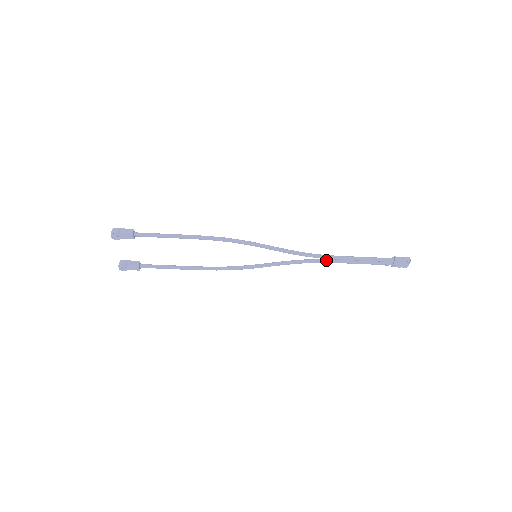
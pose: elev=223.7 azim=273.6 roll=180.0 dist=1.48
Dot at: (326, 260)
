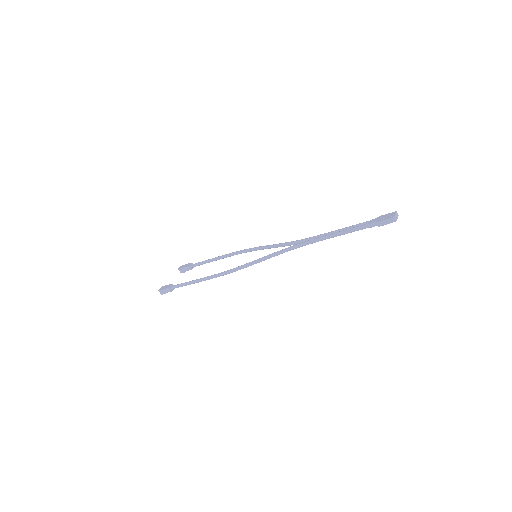
Dot at: occluded
